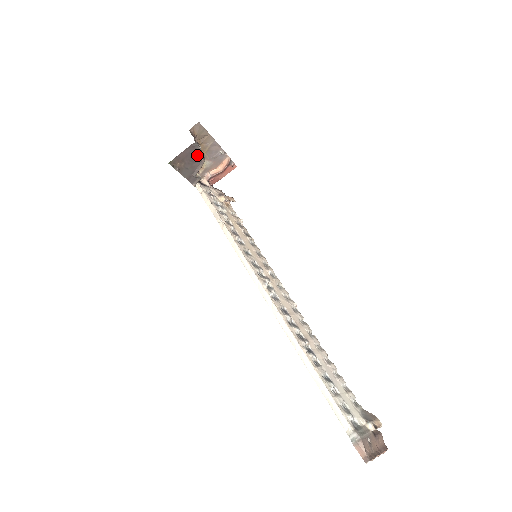
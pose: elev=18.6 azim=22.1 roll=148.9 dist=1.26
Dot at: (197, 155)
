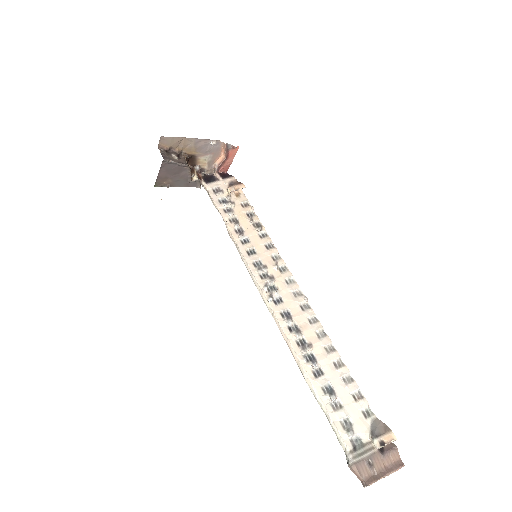
Dot at: (177, 167)
